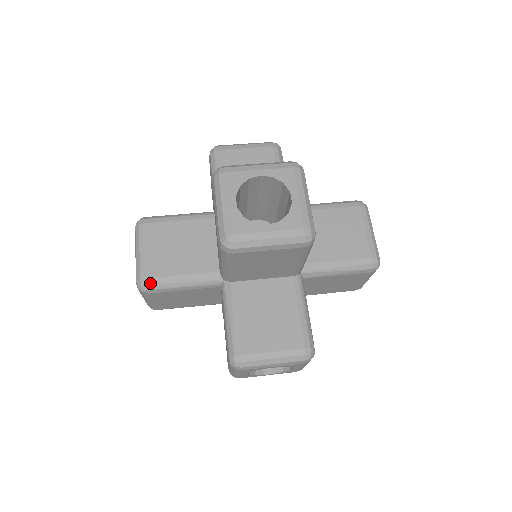
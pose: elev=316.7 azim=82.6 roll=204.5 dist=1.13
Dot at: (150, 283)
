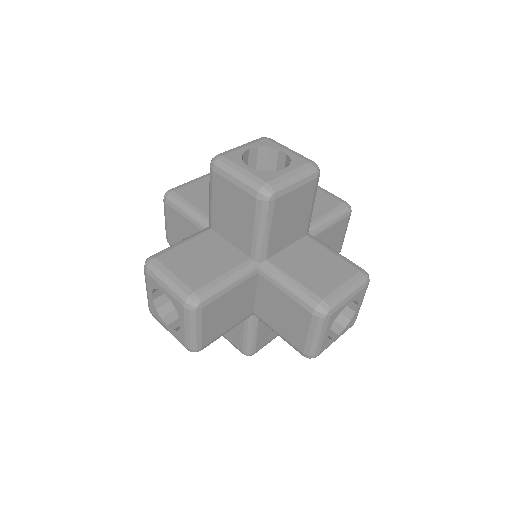
Dot at: (171, 245)
